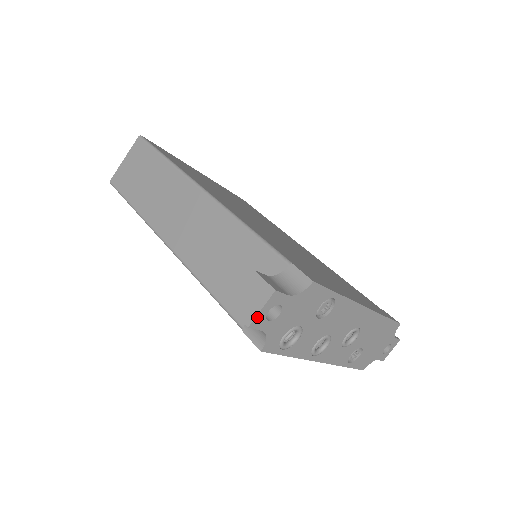
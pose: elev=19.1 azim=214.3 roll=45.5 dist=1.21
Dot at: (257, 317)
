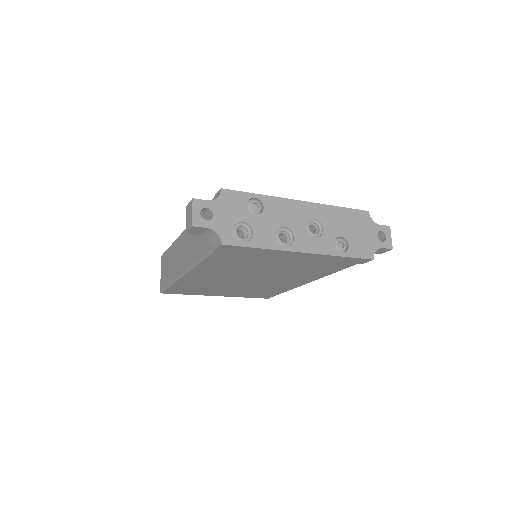
Dot at: (194, 218)
